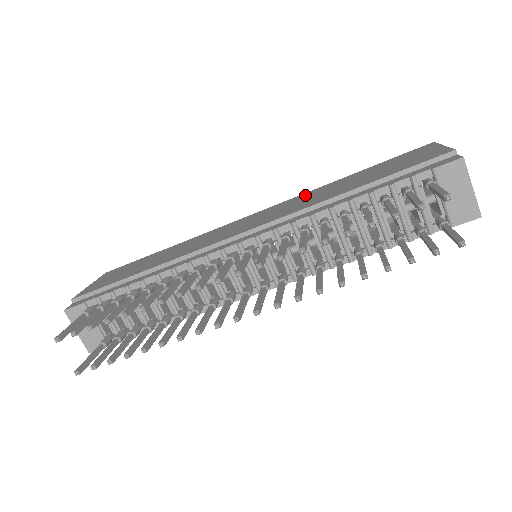
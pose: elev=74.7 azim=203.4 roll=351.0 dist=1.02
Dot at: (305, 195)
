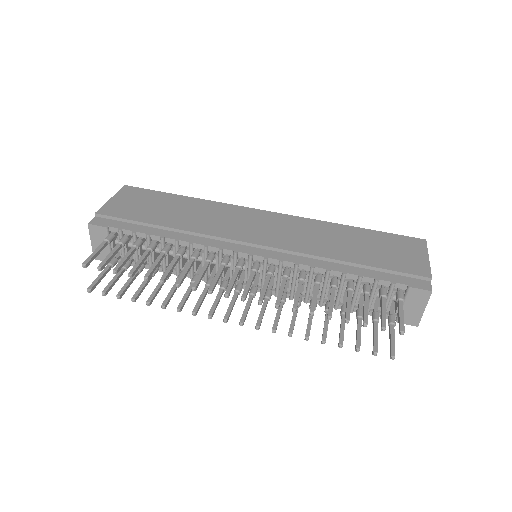
Dot at: (315, 225)
